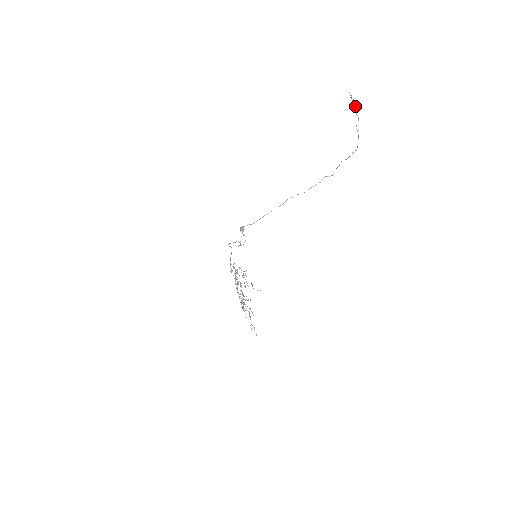
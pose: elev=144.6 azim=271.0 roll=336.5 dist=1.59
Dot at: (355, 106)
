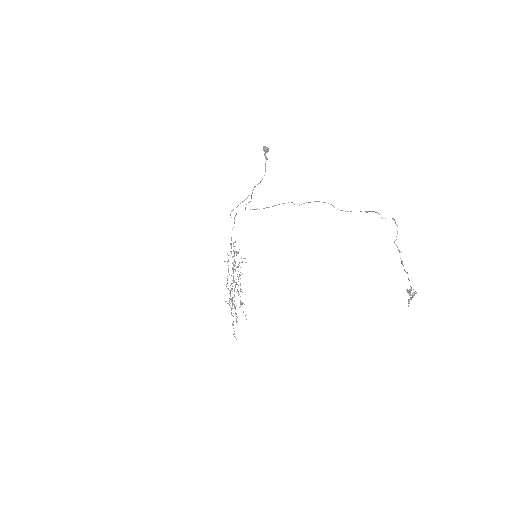
Dot at: occluded
